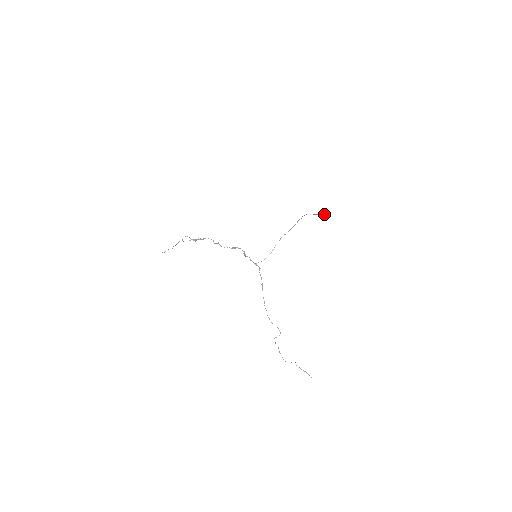
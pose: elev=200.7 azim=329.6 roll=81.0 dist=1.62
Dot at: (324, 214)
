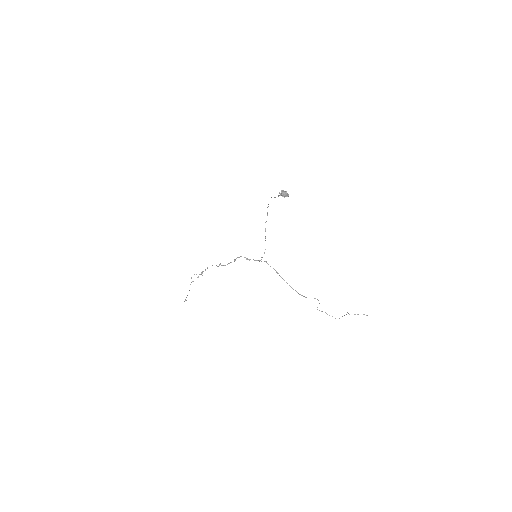
Dot at: (282, 195)
